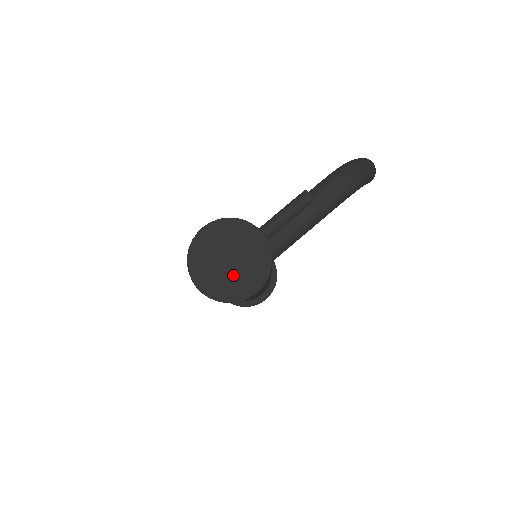
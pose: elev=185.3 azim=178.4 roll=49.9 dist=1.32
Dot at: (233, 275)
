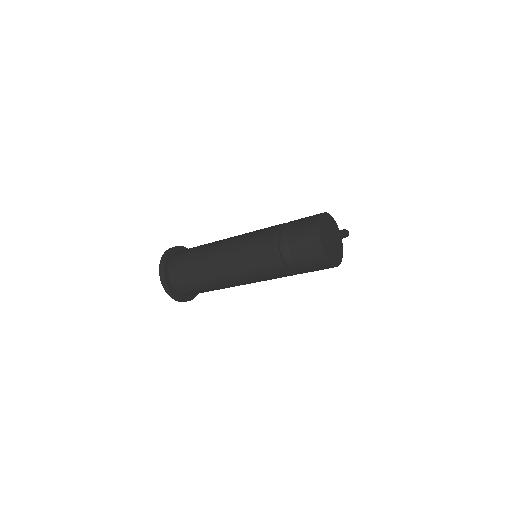
Dot at: (332, 249)
